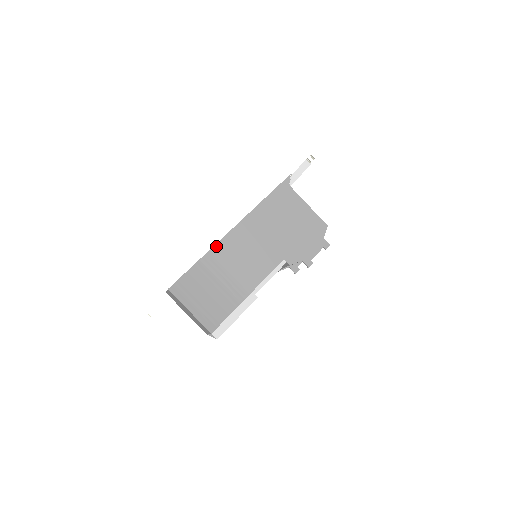
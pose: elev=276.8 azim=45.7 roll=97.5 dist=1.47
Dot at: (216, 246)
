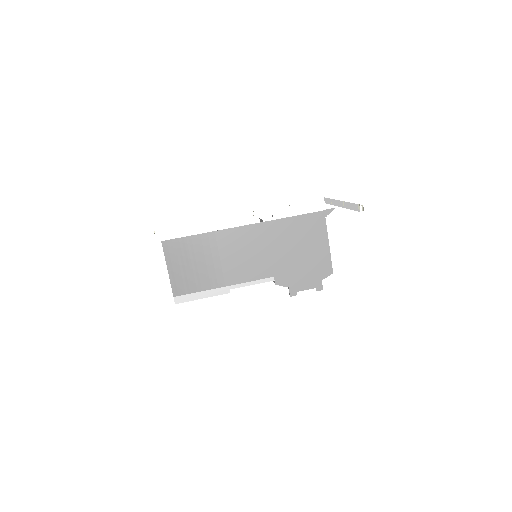
Dot at: (224, 231)
